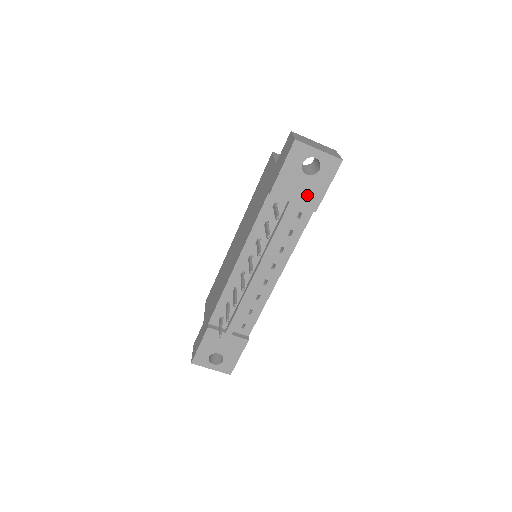
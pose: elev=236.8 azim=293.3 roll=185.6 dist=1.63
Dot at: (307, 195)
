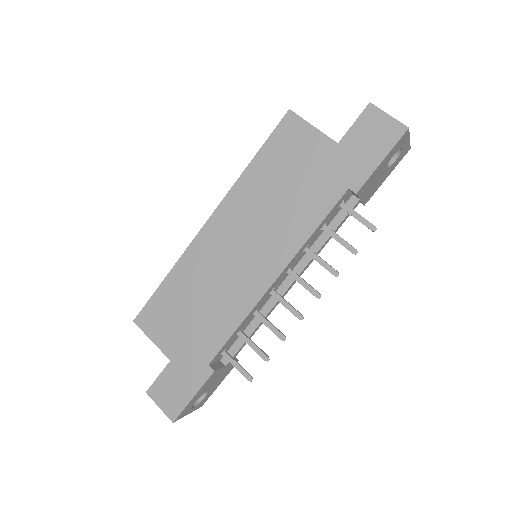
Dot at: (372, 189)
